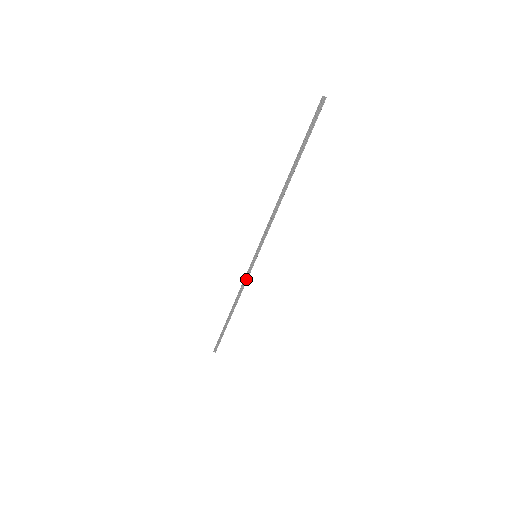
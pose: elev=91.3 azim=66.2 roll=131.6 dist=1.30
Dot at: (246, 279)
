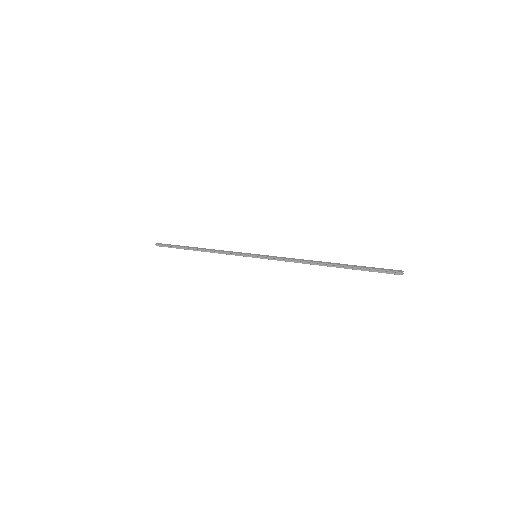
Dot at: (233, 254)
